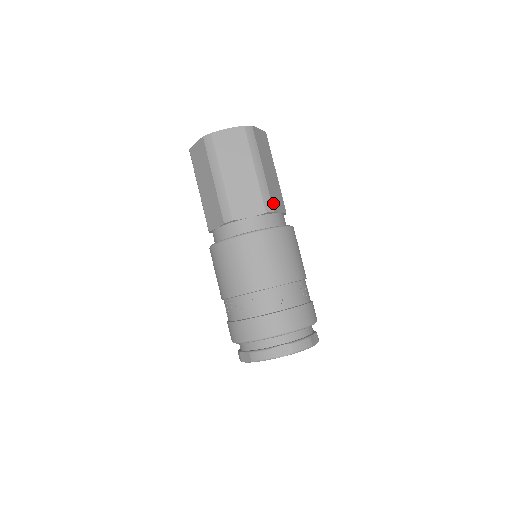
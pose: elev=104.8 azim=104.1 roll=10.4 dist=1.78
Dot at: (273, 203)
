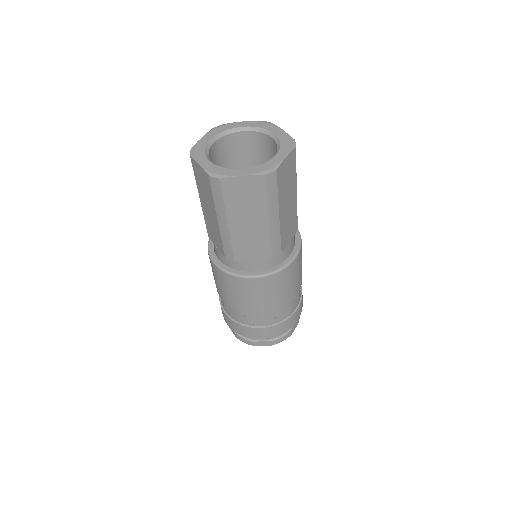
Dot at: (283, 243)
